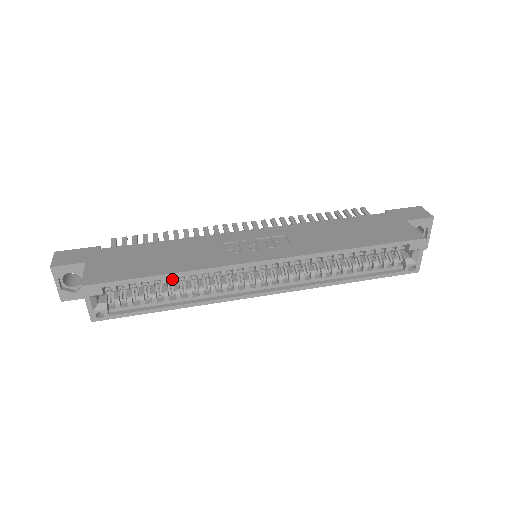
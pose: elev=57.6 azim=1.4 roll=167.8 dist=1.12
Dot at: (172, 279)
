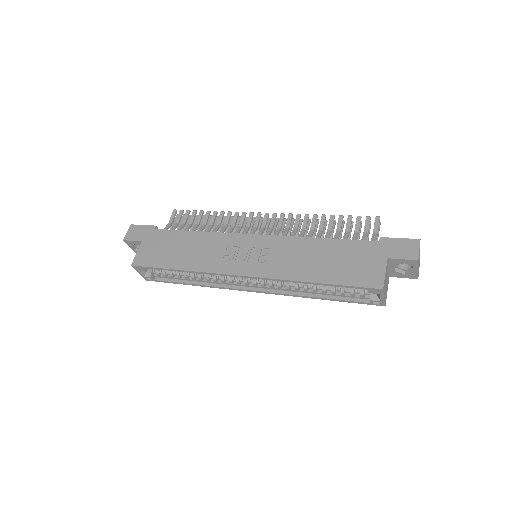
Dot at: occluded
